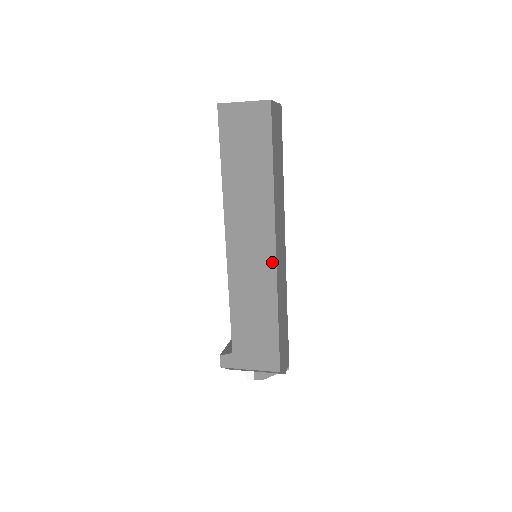
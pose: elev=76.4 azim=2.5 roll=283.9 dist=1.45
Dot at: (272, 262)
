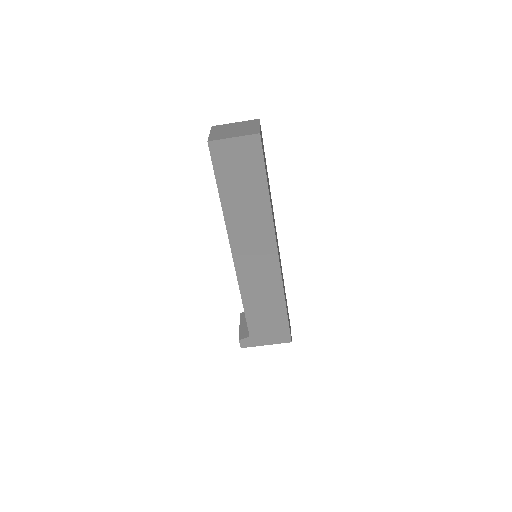
Dot at: (276, 265)
